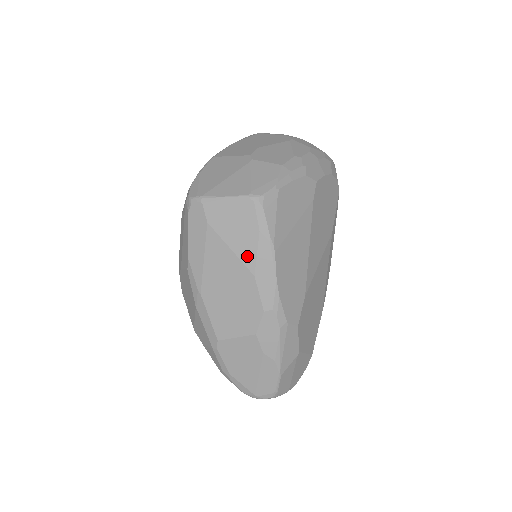
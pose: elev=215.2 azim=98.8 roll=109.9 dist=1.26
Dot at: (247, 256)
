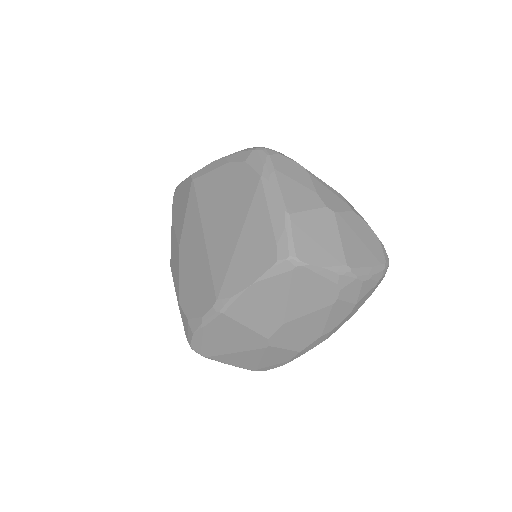
Dot at: occluded
